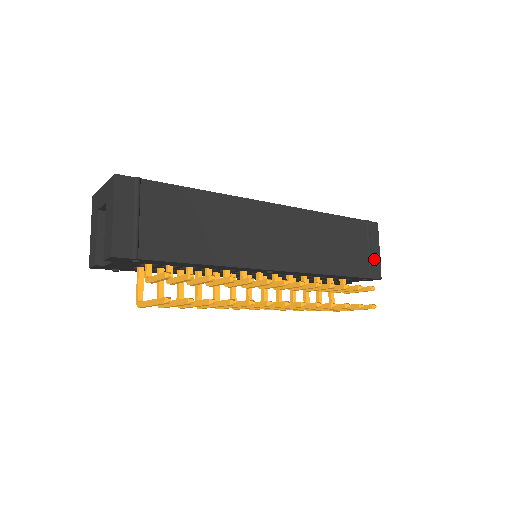
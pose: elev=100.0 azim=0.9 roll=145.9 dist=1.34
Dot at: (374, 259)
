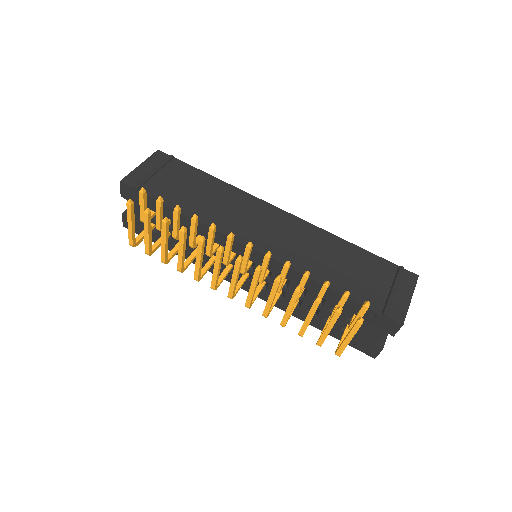
Dot at: (398, 302)
